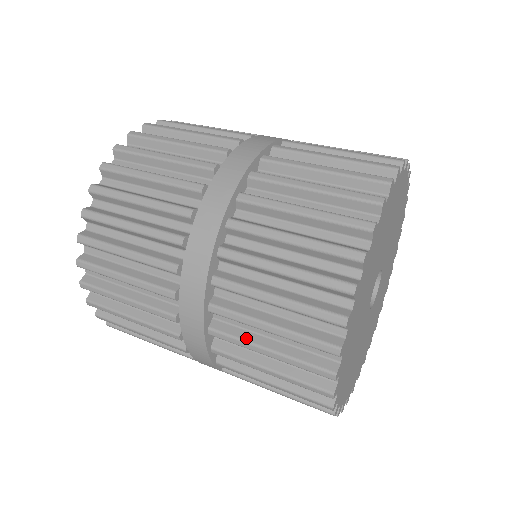
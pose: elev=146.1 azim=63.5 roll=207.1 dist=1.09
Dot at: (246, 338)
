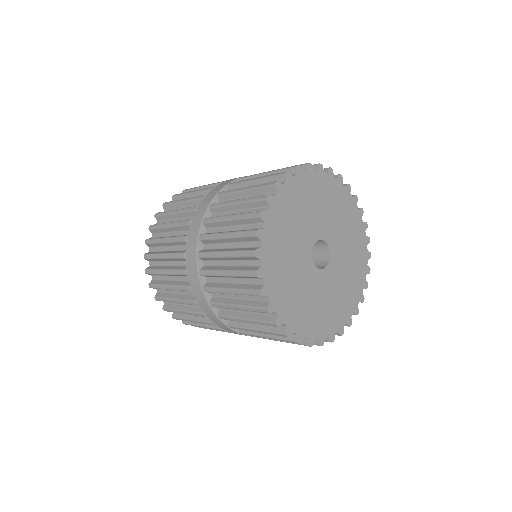
Dot at: (234, 316)
